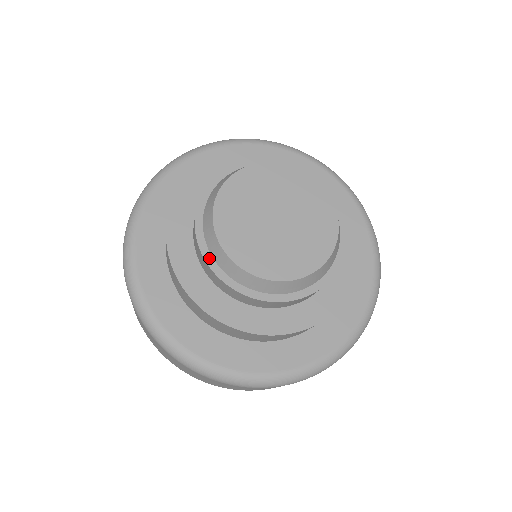
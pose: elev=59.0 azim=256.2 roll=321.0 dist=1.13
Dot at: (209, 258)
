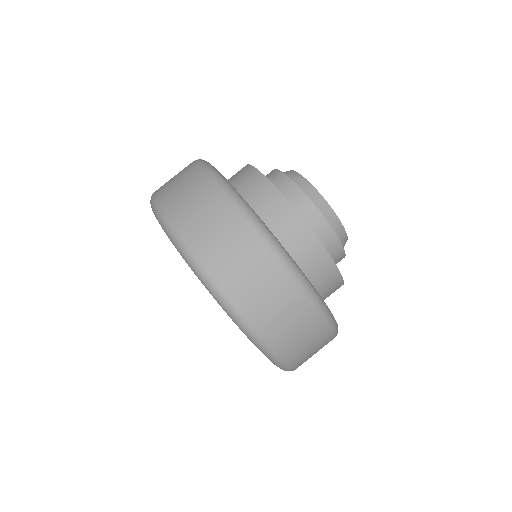
Dot at: (293, 182)
